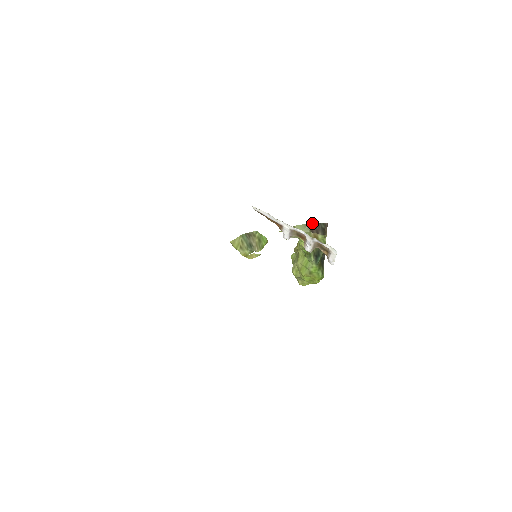
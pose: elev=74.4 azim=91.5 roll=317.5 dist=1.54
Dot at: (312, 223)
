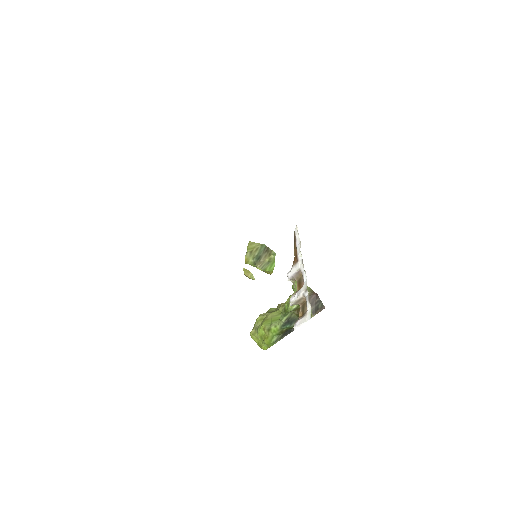
Dot at: (316, 294)
